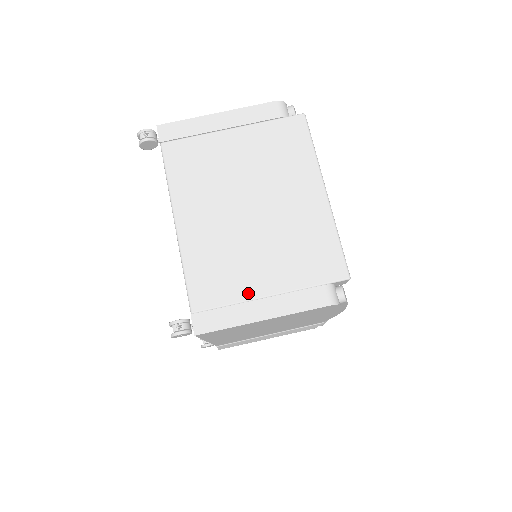
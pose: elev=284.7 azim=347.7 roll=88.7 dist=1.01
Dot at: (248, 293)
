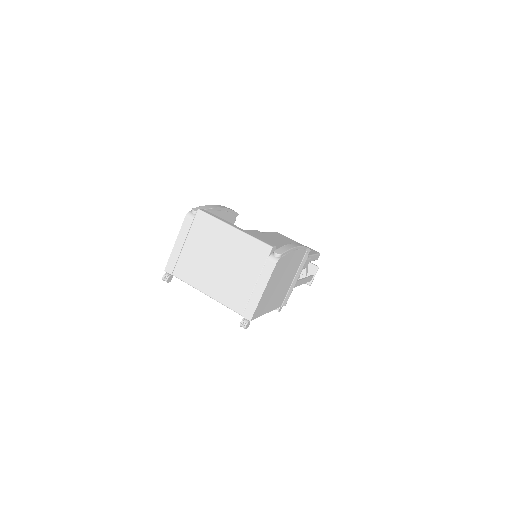
Dot at: (250, 290)
